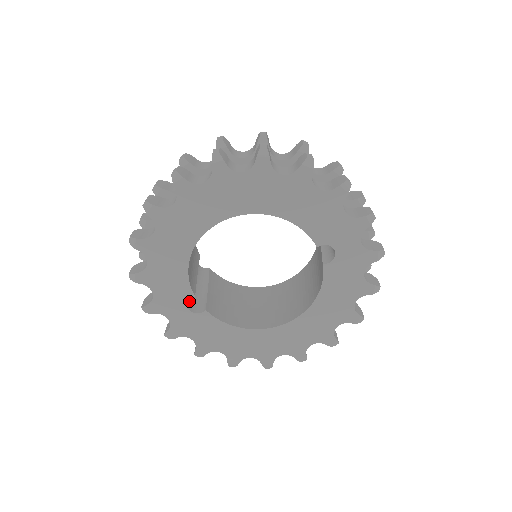
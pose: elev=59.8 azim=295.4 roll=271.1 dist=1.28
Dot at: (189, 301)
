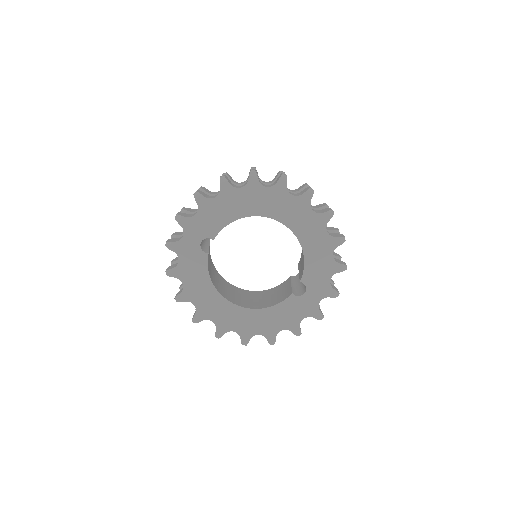
Dot at: occluded
